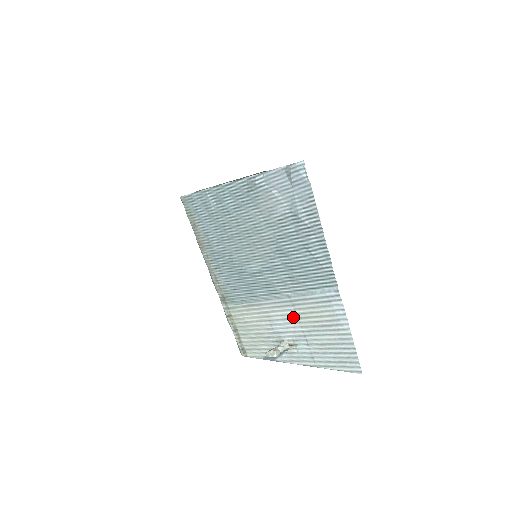
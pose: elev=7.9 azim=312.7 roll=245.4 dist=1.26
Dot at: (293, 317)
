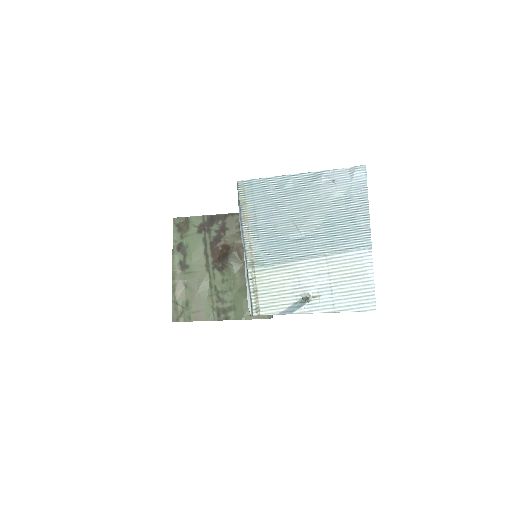
Dot at: (324, 272)
